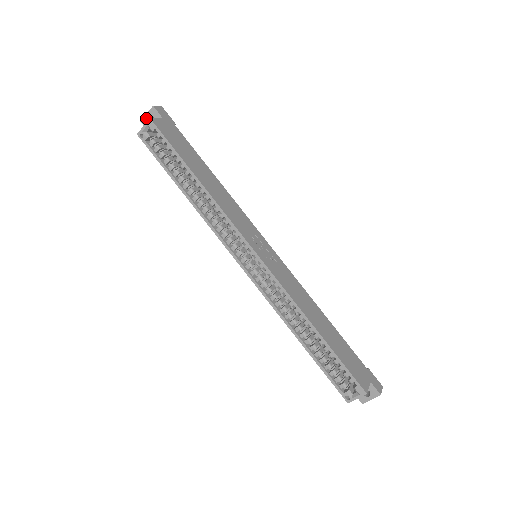
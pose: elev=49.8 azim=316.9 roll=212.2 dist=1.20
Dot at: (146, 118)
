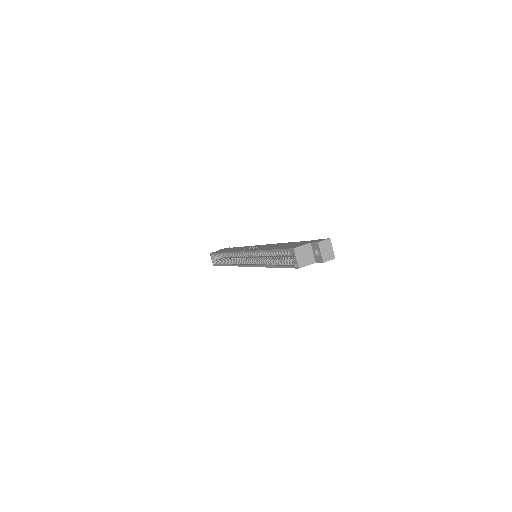
Dot at: occluded
